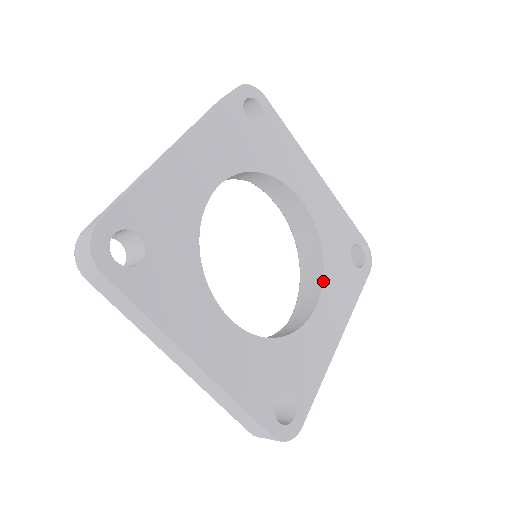
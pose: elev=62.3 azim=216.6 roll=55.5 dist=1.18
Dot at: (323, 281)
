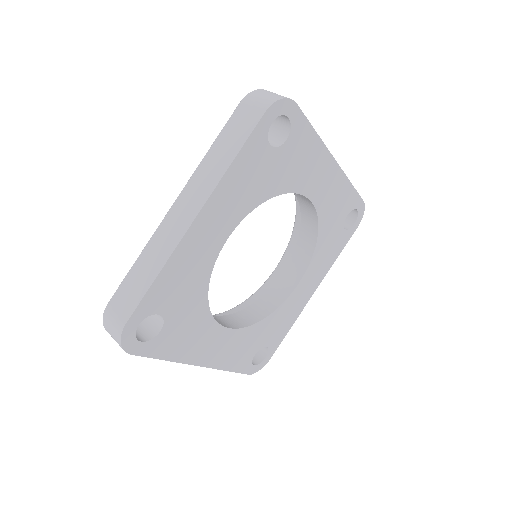
Dot at: (311, 259)
